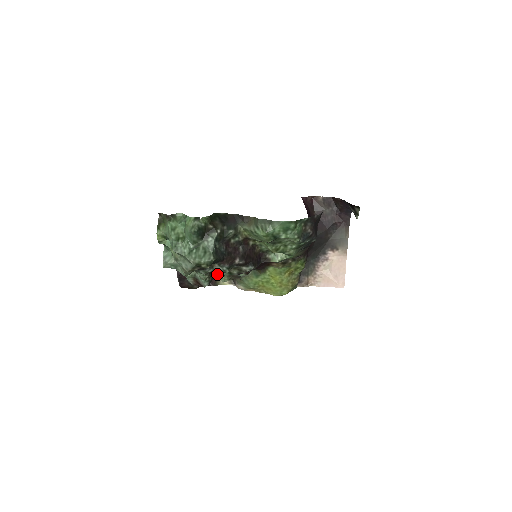
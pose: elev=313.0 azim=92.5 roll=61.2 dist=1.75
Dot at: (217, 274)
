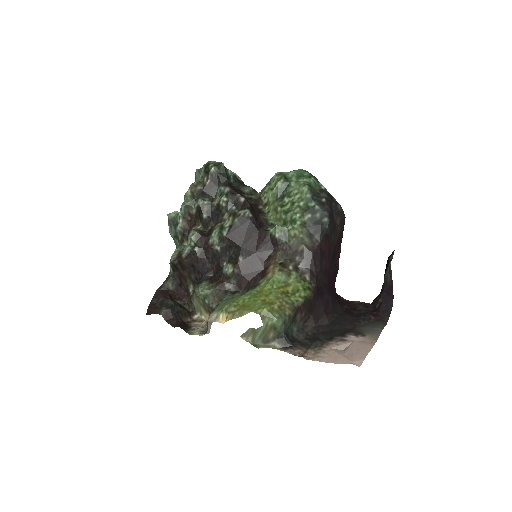
Dot at: (206, 242)
